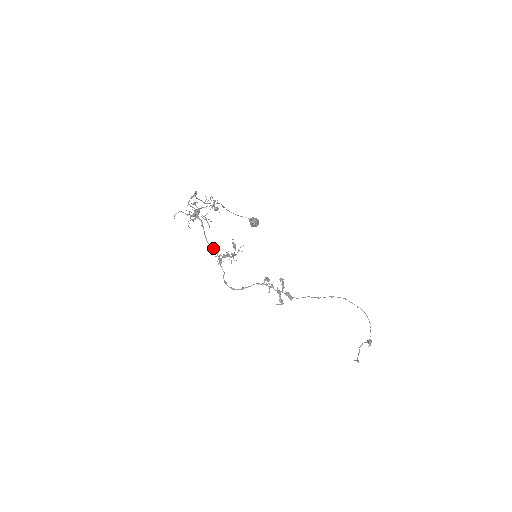
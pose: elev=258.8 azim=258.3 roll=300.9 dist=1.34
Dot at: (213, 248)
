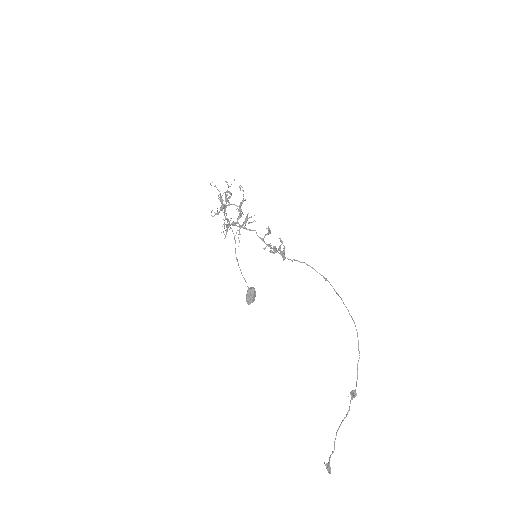
Dot at: (226, 218)
